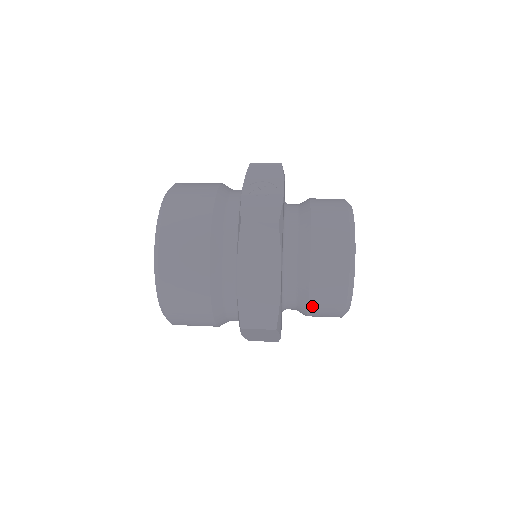
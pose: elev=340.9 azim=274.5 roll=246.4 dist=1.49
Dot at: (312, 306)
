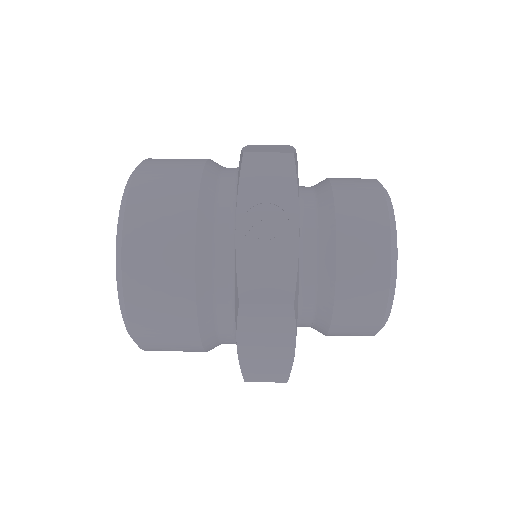
Dot at: occluded
